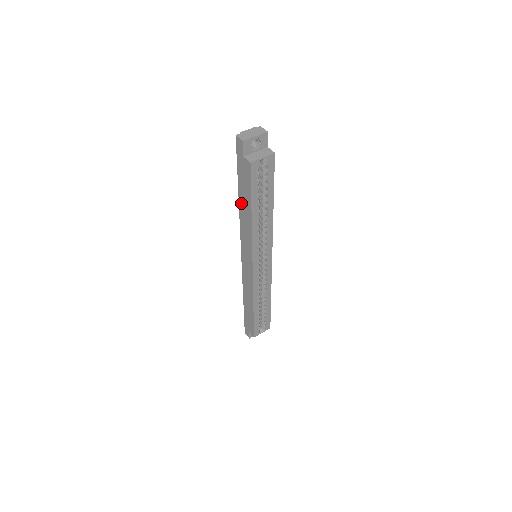
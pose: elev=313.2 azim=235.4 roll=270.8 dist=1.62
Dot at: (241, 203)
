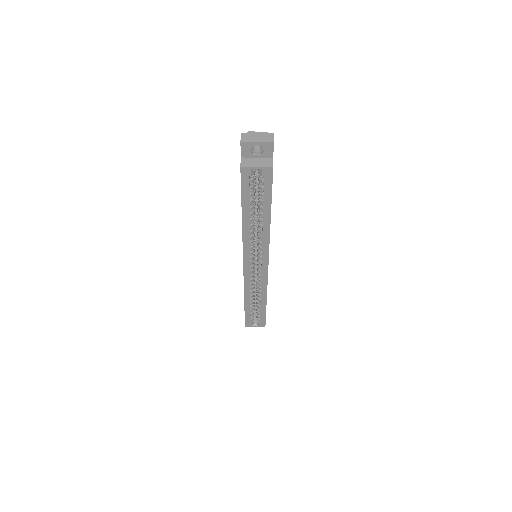
Dot at: occluded
